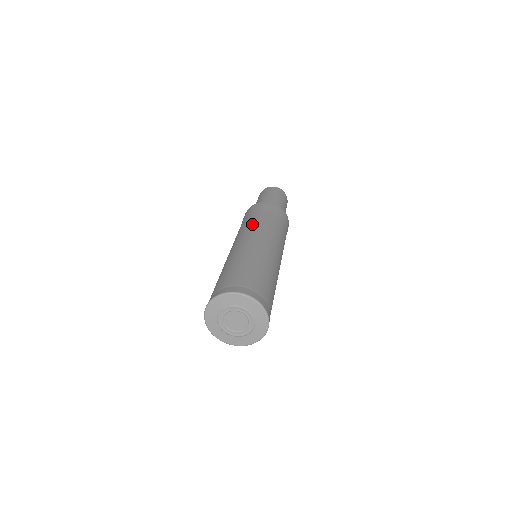
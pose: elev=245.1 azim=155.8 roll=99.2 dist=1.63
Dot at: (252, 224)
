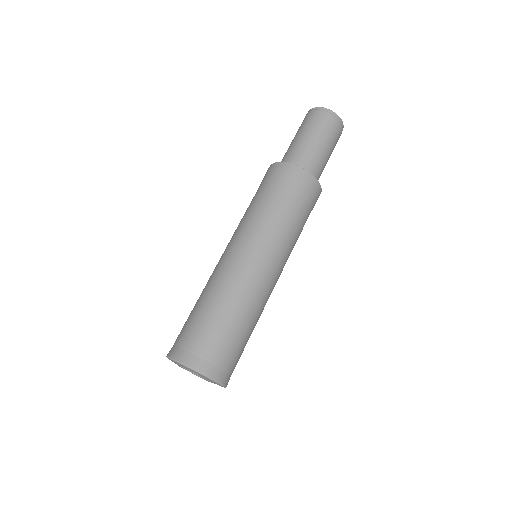
Dot at: (277, 229)
